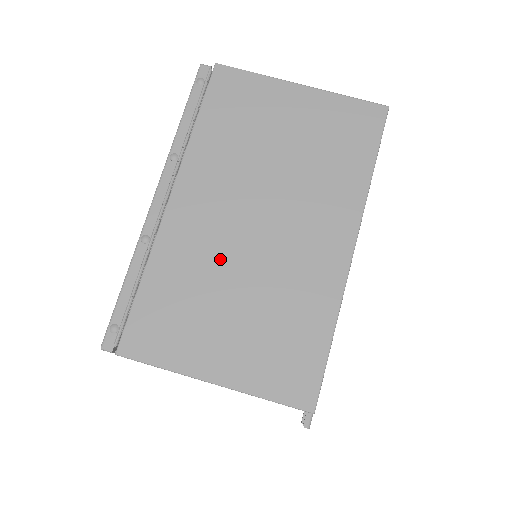
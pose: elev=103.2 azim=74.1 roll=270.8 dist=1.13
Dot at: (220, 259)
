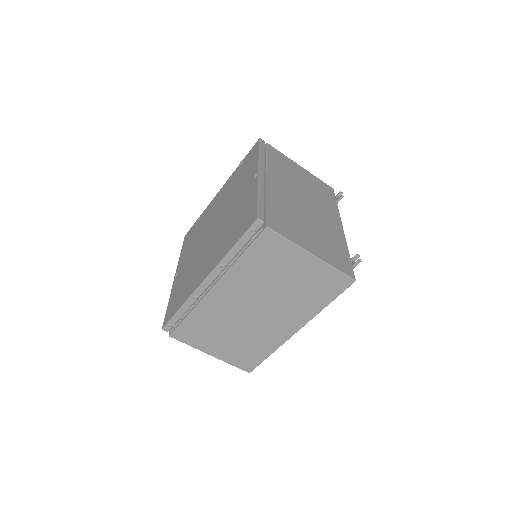
Dot at: (230, 318)
